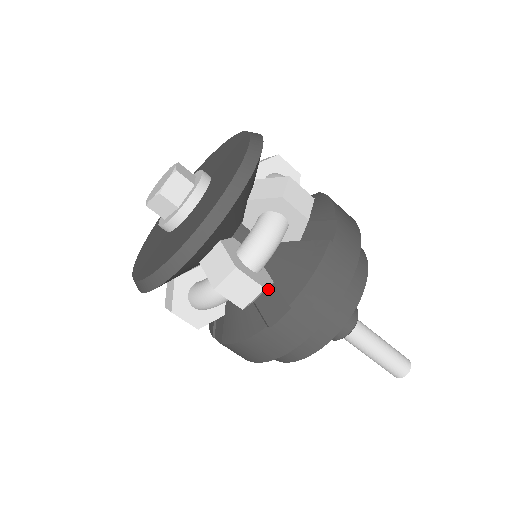
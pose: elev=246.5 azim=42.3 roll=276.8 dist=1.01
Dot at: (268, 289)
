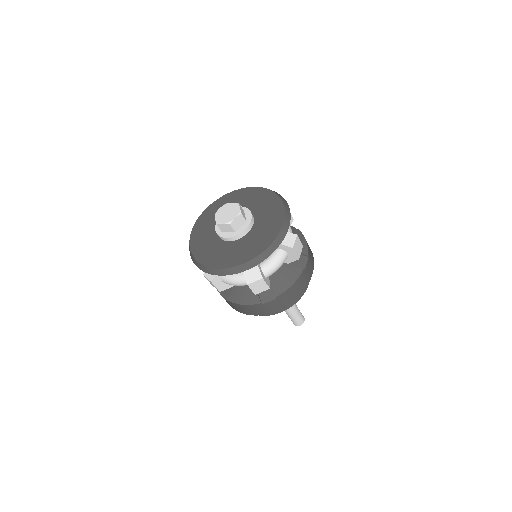
Dot at: occluded
